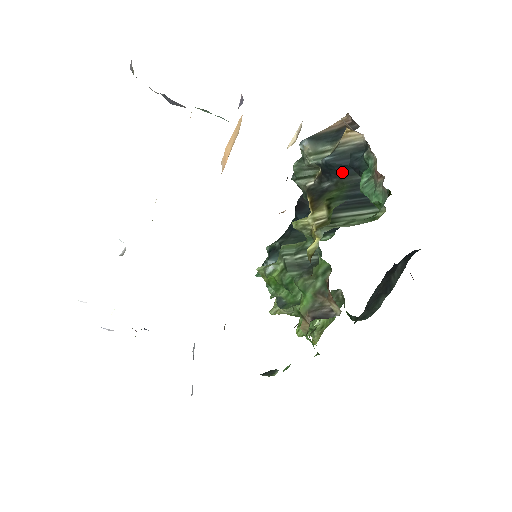
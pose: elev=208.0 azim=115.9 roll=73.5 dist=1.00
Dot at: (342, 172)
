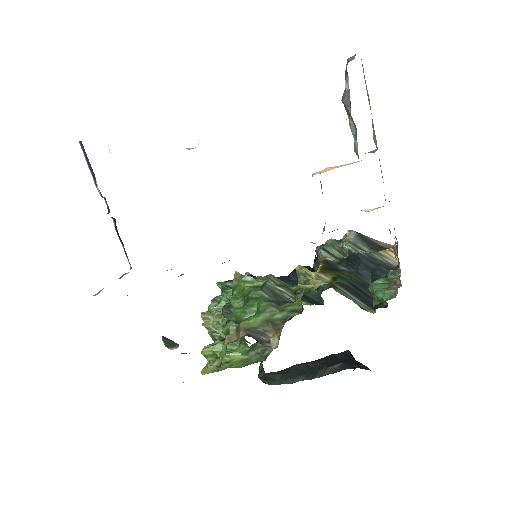
Dot at: (362, 269)
